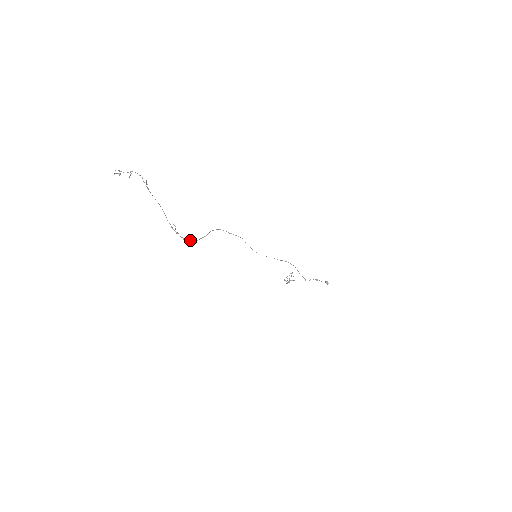
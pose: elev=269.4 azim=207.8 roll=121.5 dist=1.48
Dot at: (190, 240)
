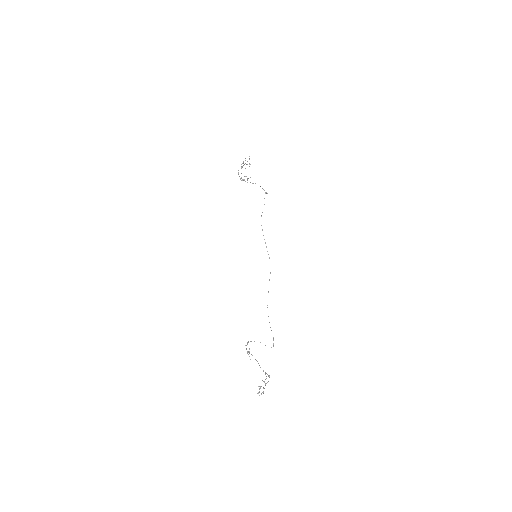
Dot at: occluded
